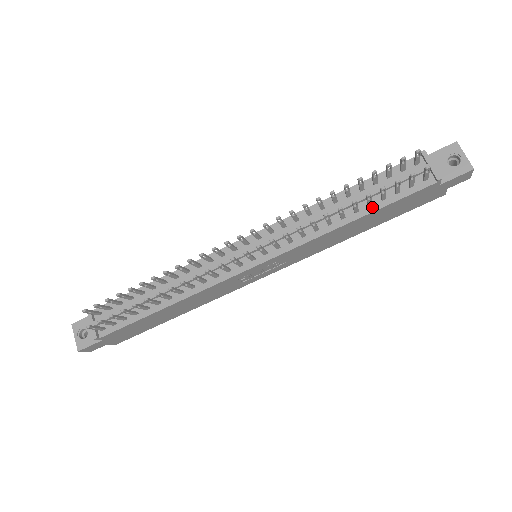
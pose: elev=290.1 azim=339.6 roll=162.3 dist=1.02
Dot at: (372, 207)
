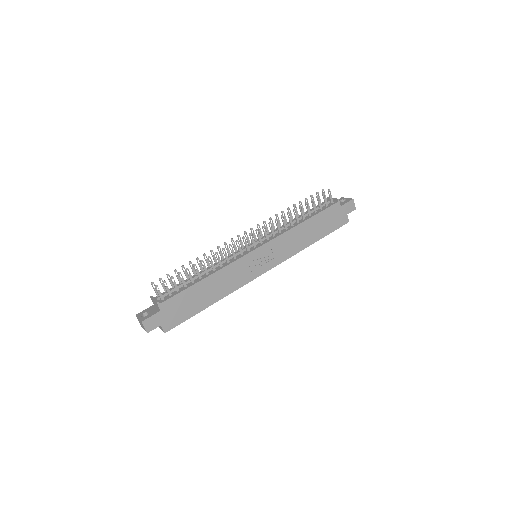
Dot at: (311, 216)
